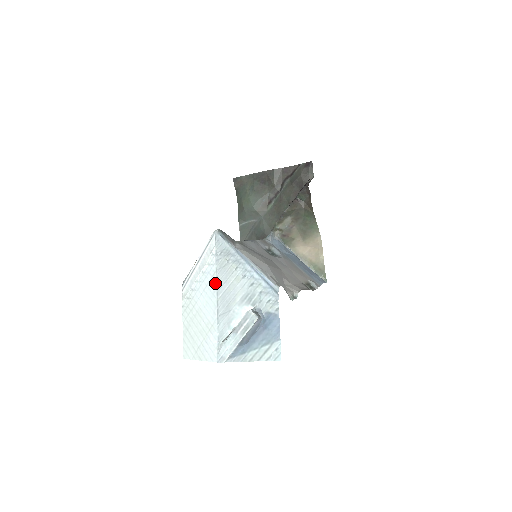
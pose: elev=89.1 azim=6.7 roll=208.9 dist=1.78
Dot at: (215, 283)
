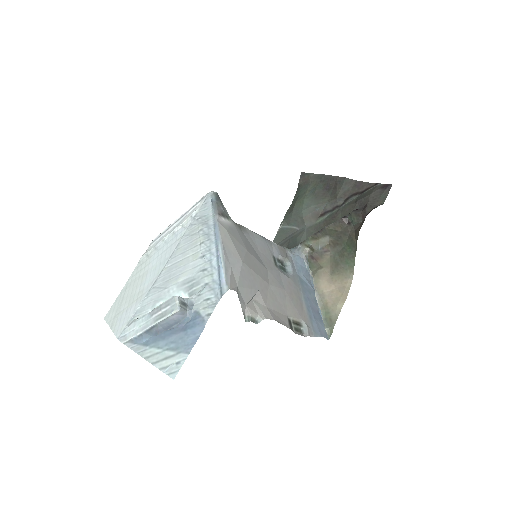
Dot at: (173, 249)
